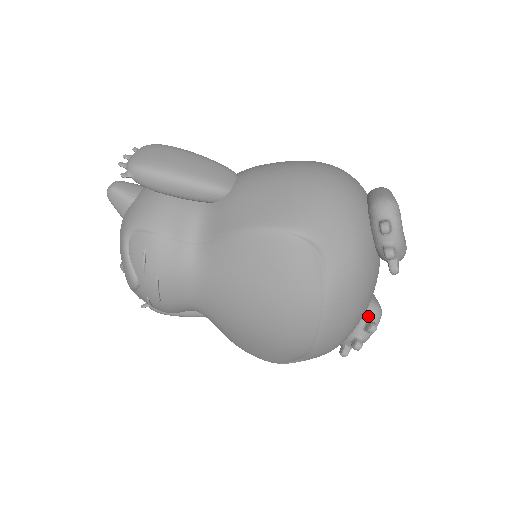
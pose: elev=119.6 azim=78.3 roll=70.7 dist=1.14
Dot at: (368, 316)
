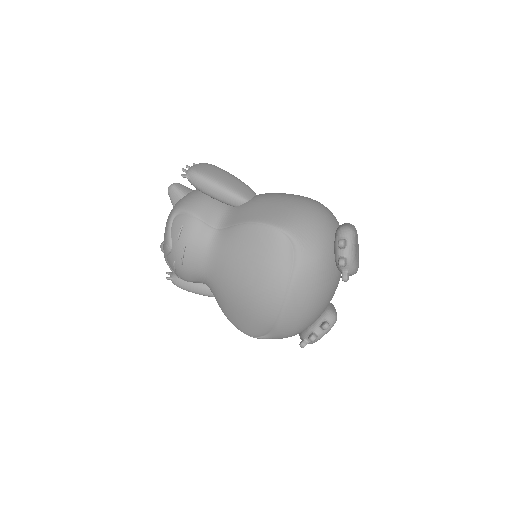
Dot at: (325, 318)
